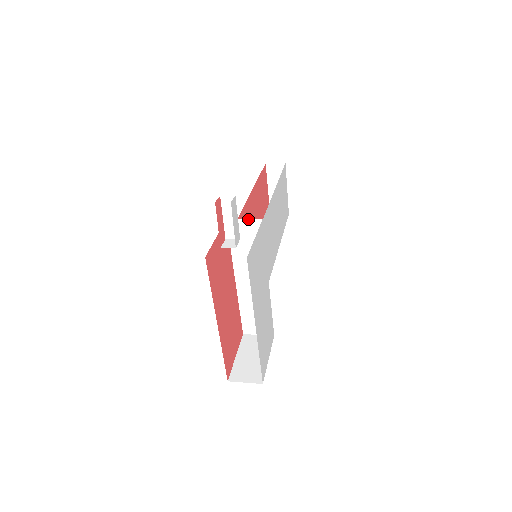
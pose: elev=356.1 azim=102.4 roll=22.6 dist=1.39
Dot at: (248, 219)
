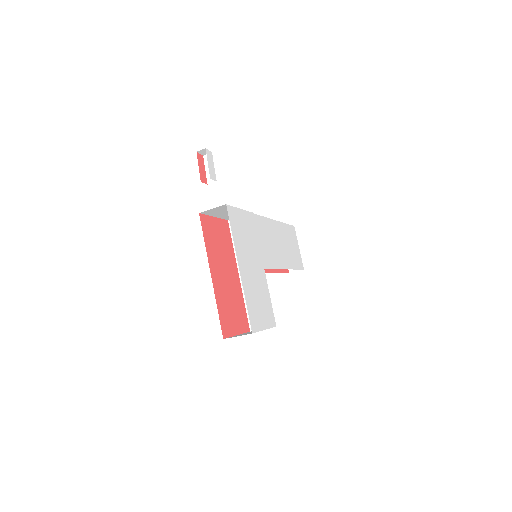
Dot at: occluded
